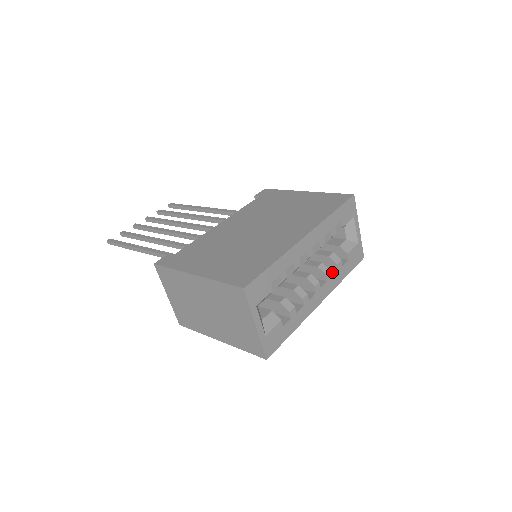
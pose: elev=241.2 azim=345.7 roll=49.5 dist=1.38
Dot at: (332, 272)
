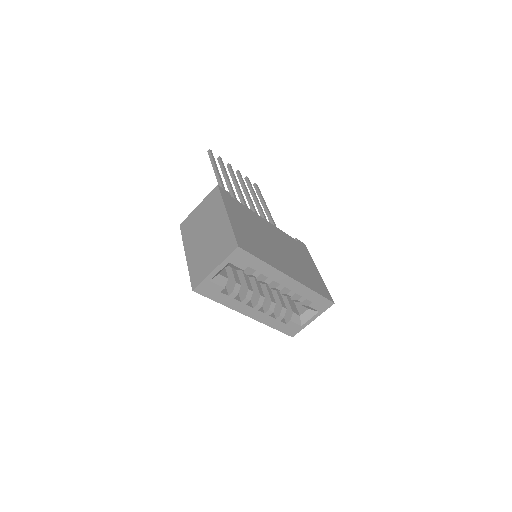
Dot at: (272, 315)
